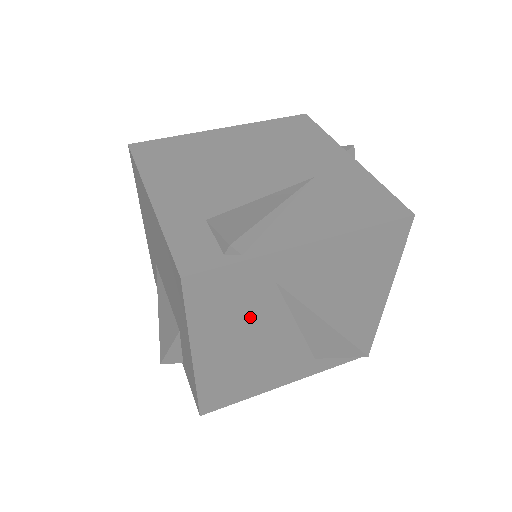
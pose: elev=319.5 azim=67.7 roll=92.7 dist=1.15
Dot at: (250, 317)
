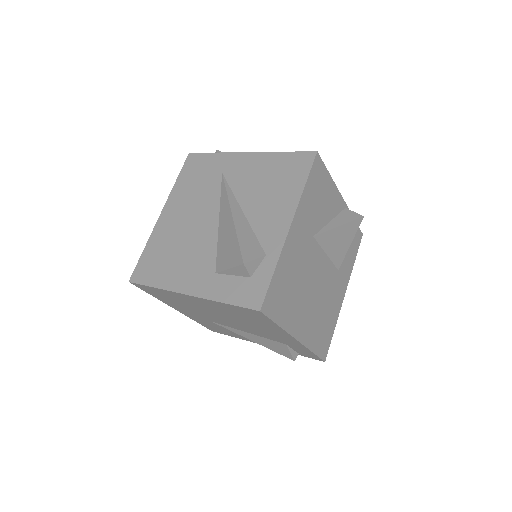
Dot at: (200, 195)
